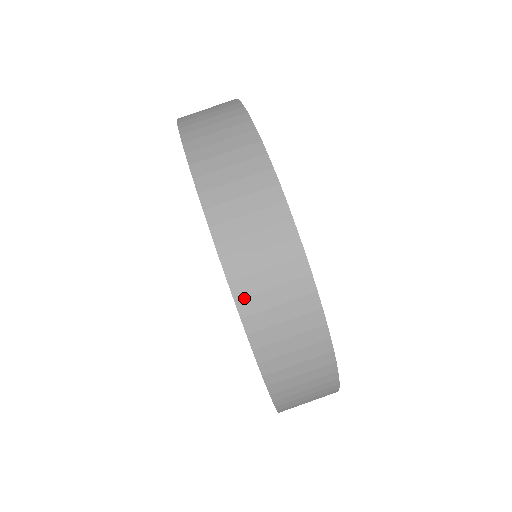
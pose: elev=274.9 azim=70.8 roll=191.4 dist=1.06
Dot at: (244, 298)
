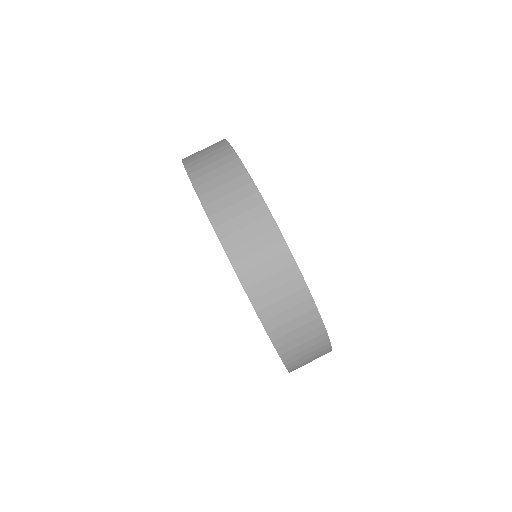
Dot at: (238, 261)
